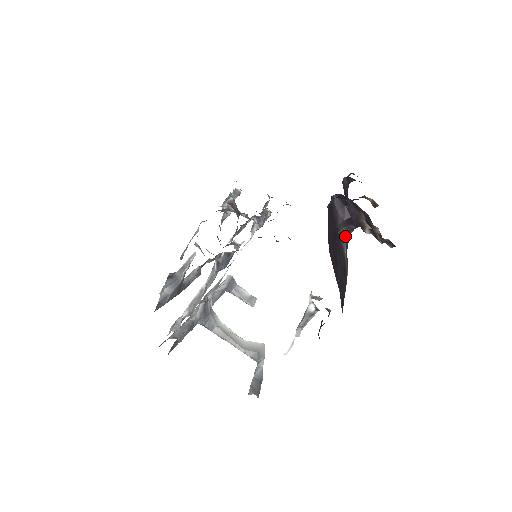
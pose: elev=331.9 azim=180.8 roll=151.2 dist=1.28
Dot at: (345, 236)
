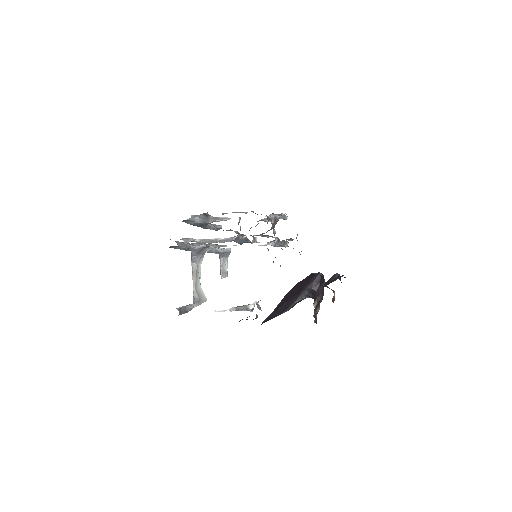
Dot at: (304, 296)
